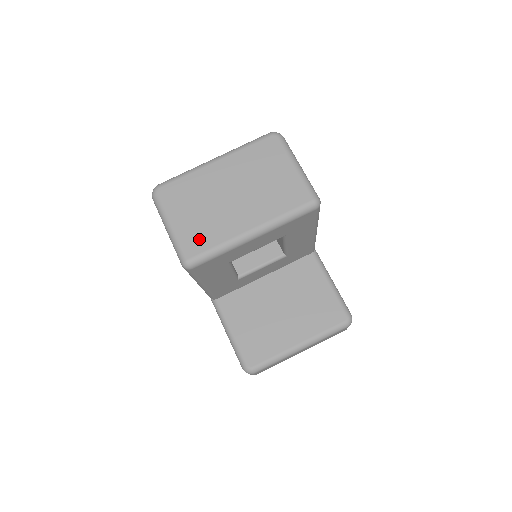
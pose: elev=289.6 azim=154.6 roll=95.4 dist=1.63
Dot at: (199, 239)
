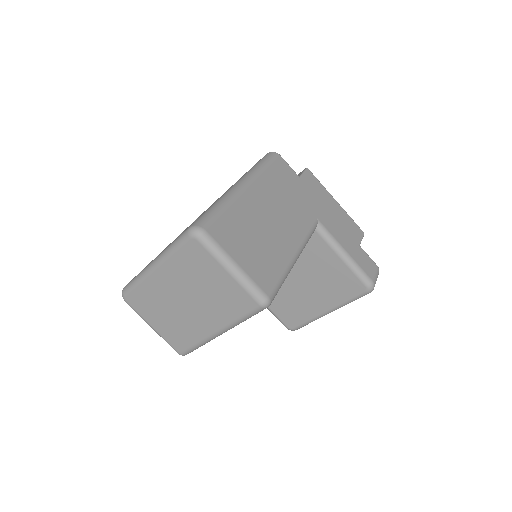
Dot at: (179, 339)
